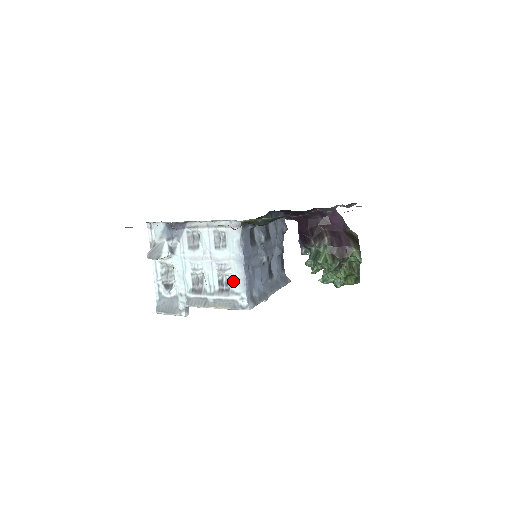
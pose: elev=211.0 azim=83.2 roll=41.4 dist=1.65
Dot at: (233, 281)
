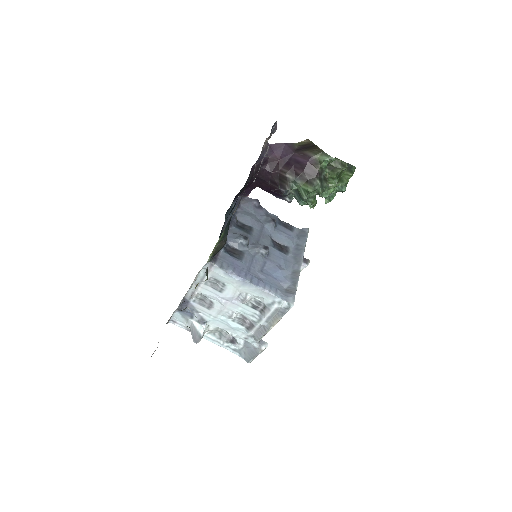
Dot at: (259, 298)
